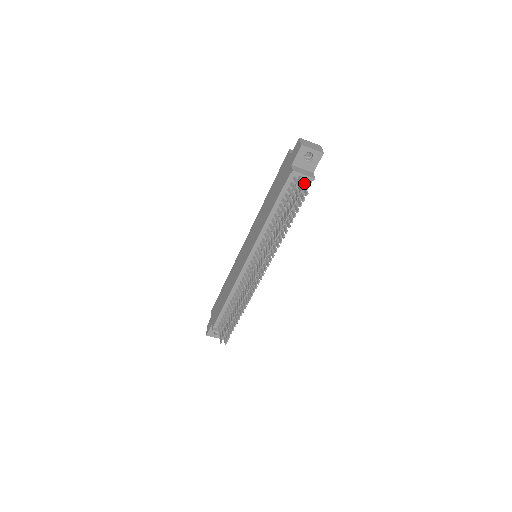
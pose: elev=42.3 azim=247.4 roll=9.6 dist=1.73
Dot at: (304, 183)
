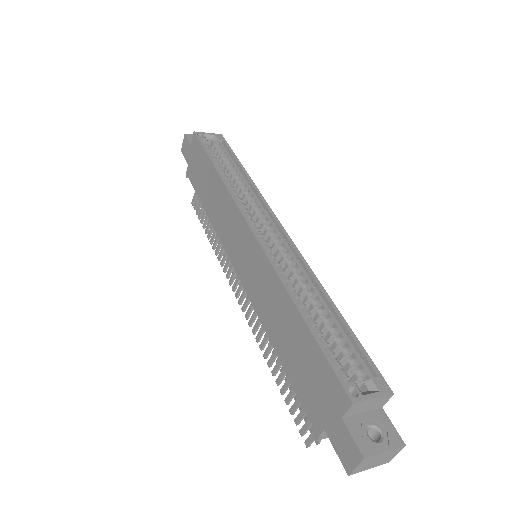
Dot at: occluded
